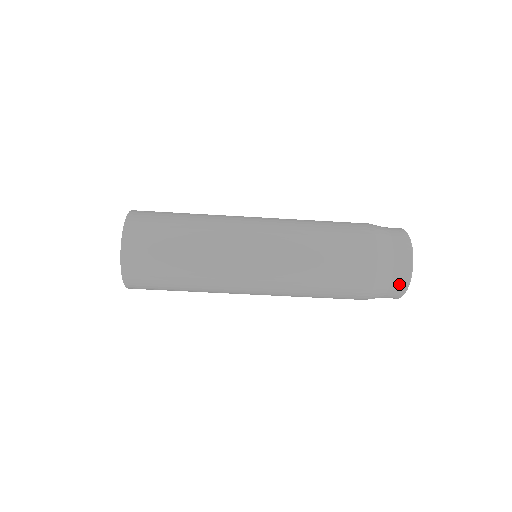
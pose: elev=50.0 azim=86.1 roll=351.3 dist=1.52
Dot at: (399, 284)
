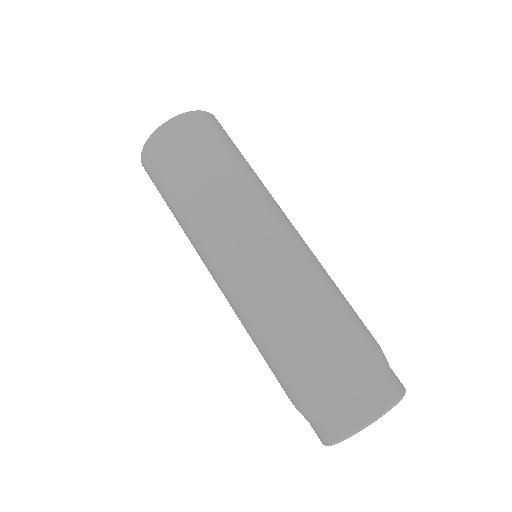
Dot at: (352, 415)
